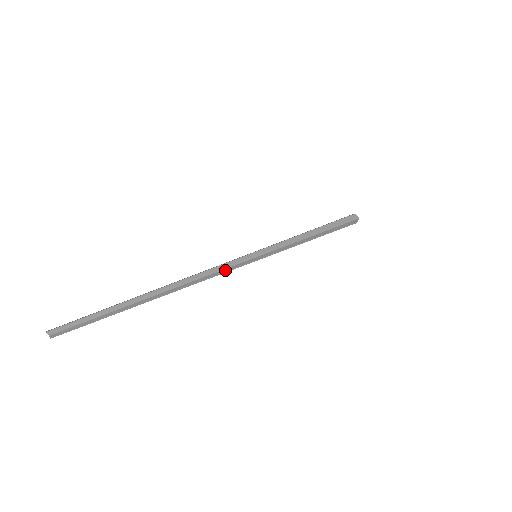
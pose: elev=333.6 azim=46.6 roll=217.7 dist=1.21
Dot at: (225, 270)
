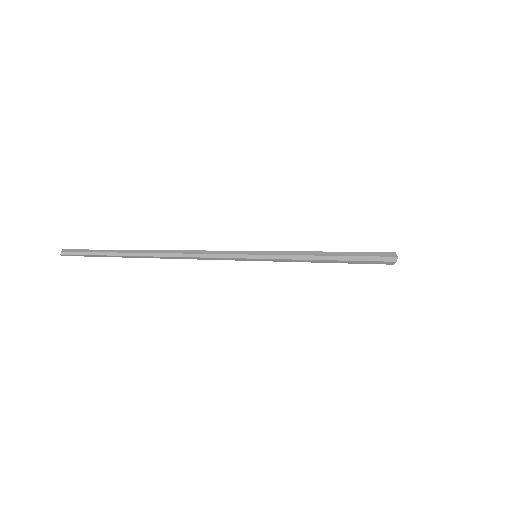
Dot at: (218, 252)
